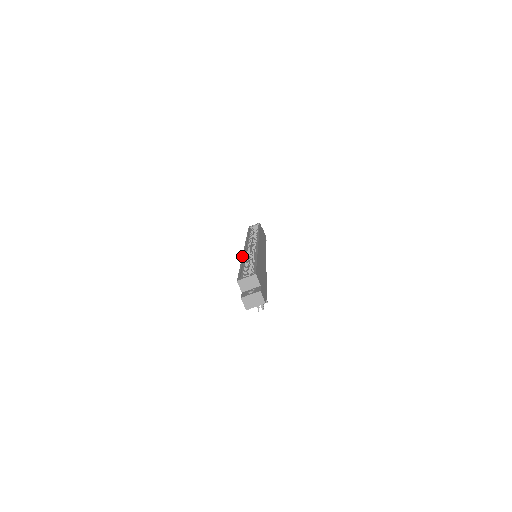
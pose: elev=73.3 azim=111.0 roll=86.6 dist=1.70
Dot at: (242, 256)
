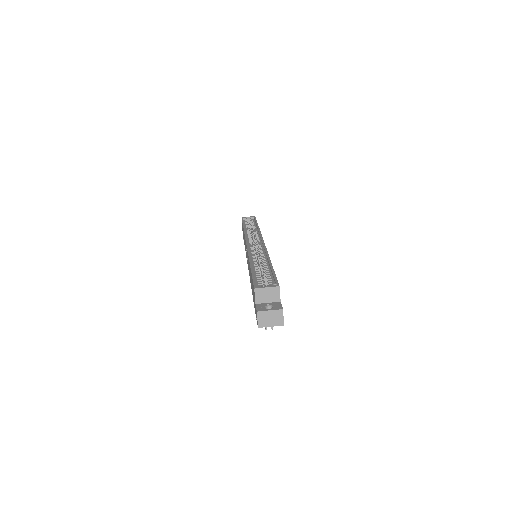
Dot at: (248, 254)
